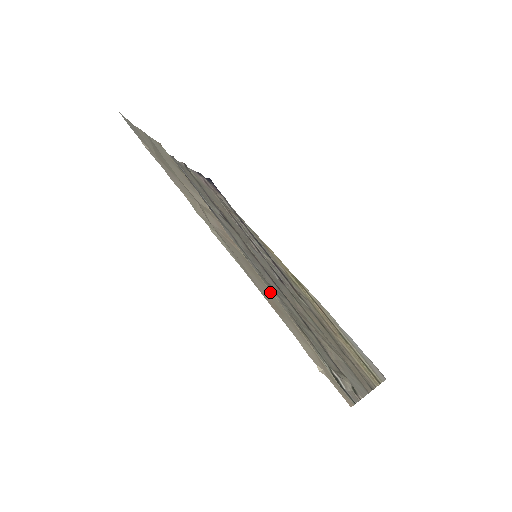
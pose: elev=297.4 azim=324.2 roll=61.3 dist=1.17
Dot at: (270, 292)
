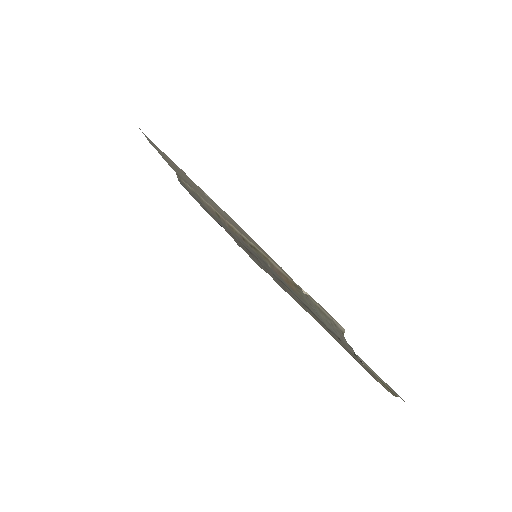
Dot at: (260, 249)
